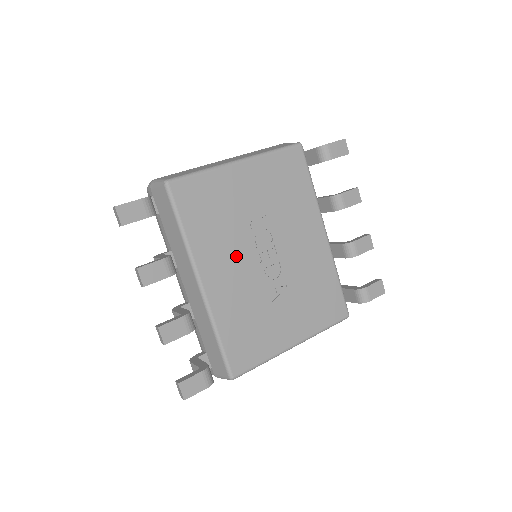
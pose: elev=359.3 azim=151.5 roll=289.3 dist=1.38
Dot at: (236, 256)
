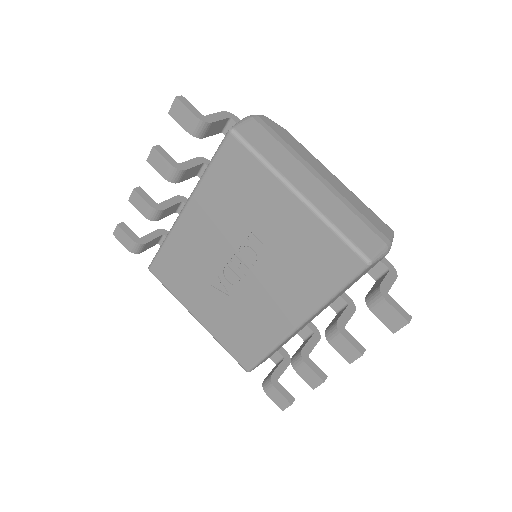
Dot at: (220, 233)
